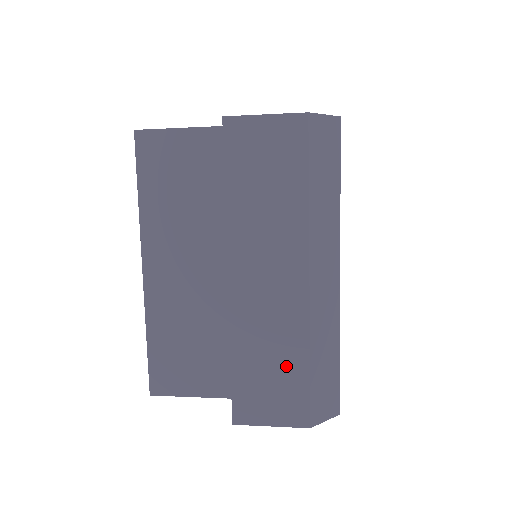
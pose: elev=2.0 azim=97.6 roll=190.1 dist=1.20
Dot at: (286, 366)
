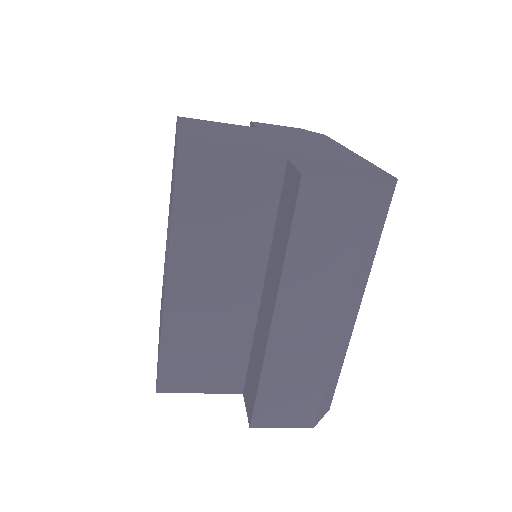
Dot at: (306, 386)
